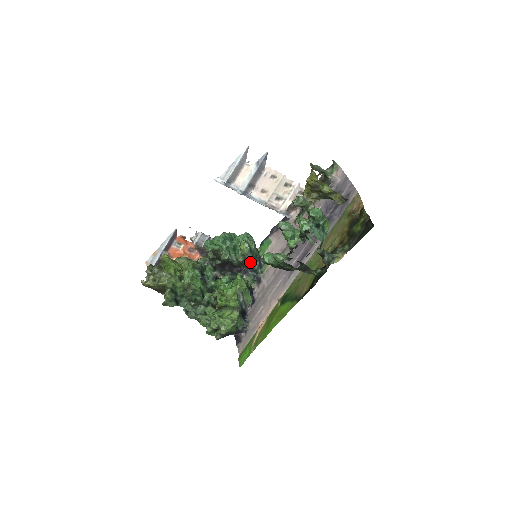
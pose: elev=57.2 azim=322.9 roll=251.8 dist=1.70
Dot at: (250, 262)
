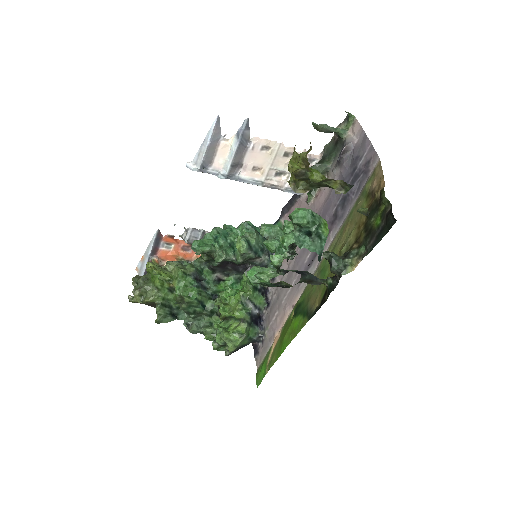
Dot at: (256, 258)
